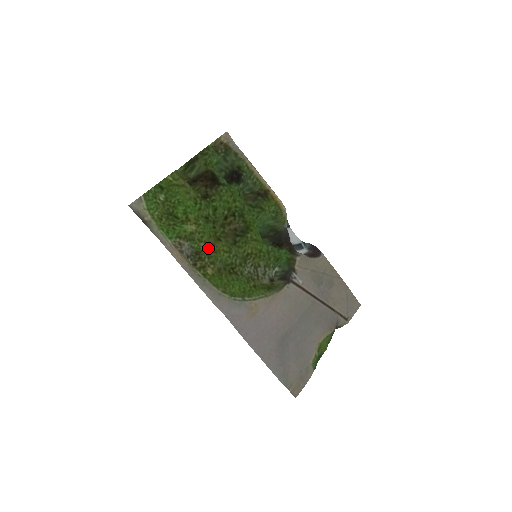
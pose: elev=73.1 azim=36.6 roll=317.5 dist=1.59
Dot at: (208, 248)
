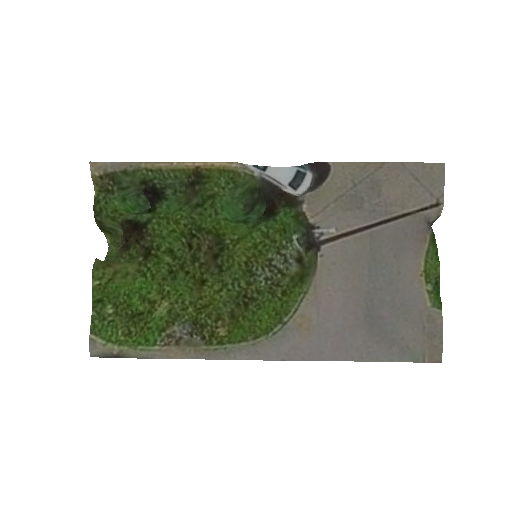
Dot at: (199, 307)
